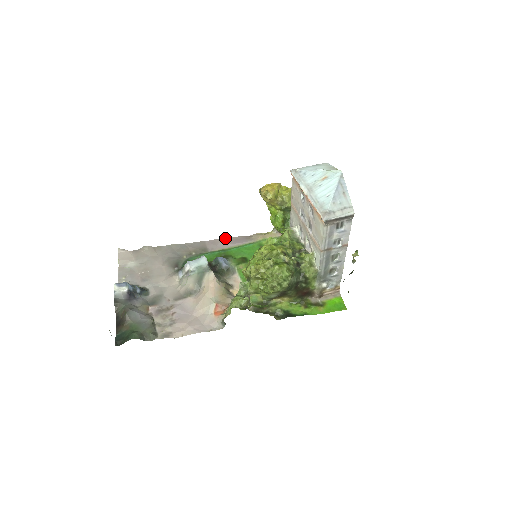
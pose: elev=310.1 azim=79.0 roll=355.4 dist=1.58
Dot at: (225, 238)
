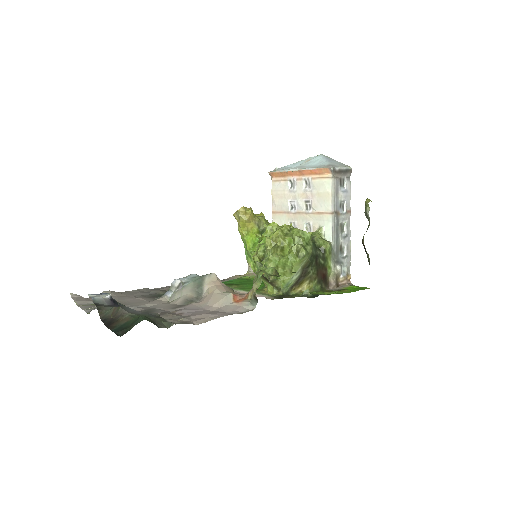
Dot at: occluded
